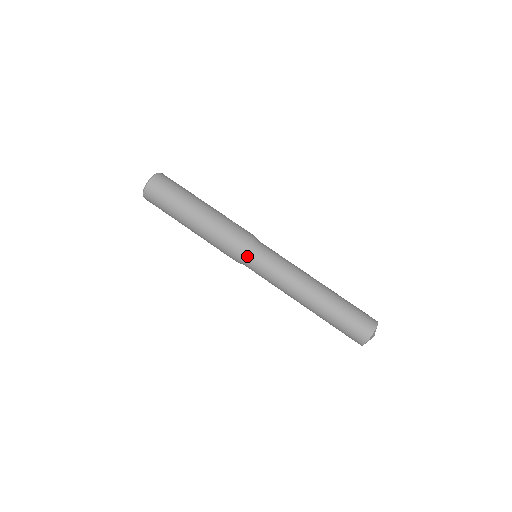
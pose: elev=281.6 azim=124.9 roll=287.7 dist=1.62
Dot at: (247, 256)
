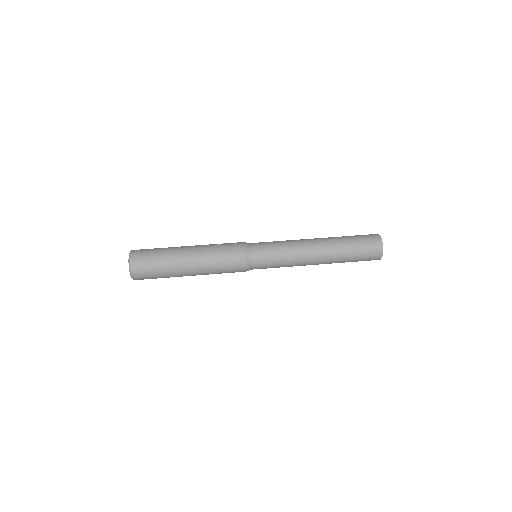
Dot at: (252, 261)
